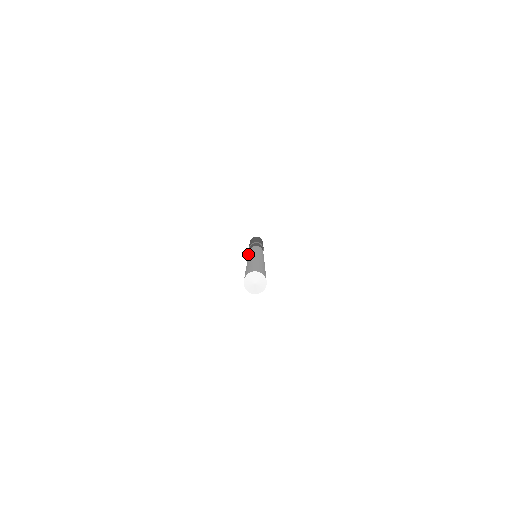
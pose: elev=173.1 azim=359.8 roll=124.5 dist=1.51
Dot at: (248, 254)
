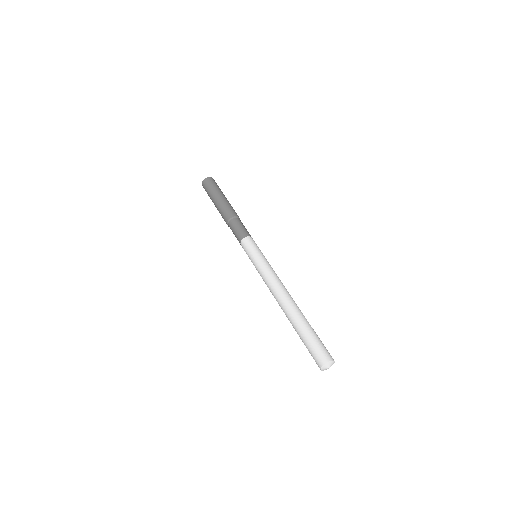
Dot at: (254, 258)
